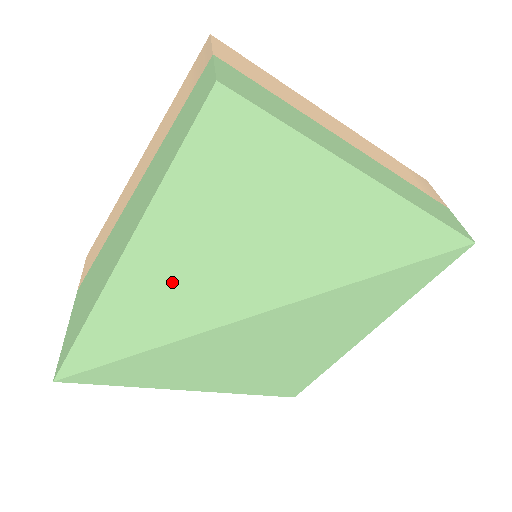
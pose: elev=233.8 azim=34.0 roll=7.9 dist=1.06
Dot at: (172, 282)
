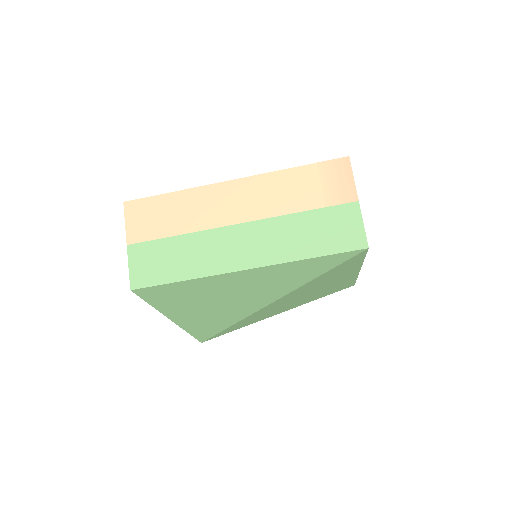
Dot at: (205, 318)
